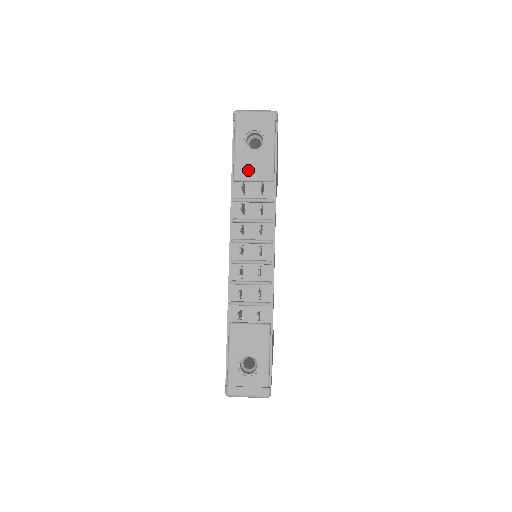
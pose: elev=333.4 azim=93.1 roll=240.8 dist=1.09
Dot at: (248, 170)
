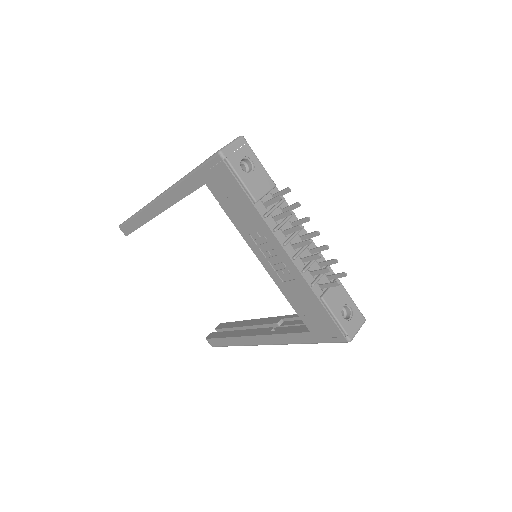
Dot at: (259, 189)
